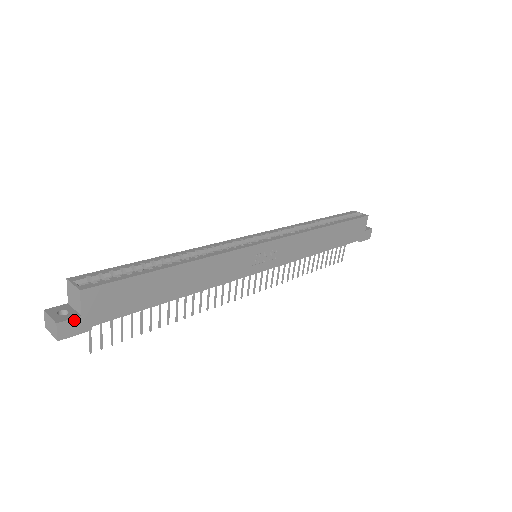
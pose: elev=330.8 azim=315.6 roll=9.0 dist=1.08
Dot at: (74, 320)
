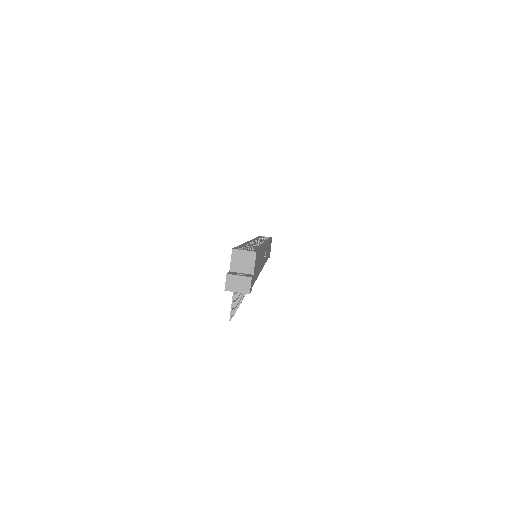
Dot at: (252, 278)
